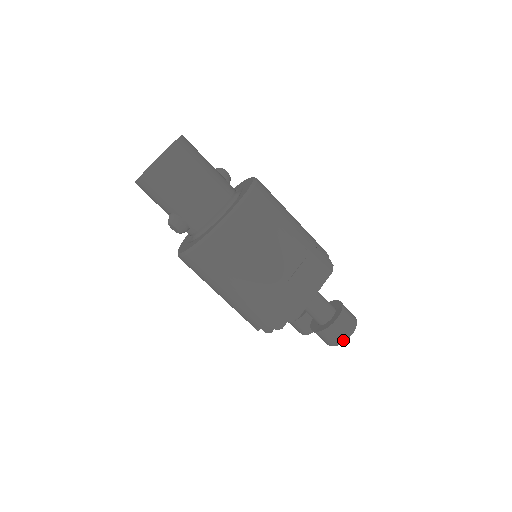
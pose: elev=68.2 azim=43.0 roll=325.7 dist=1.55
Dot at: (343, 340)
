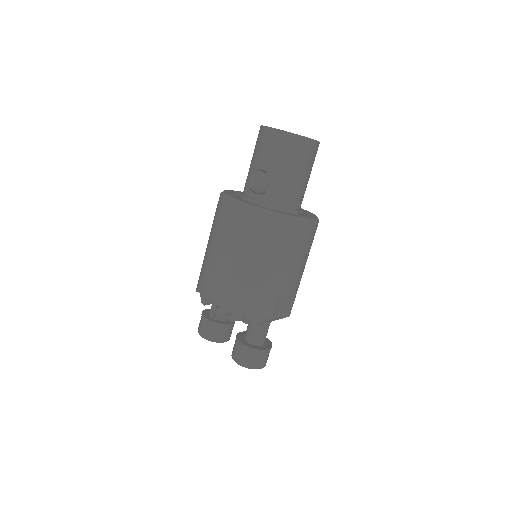
Dot at: (254, 367)
